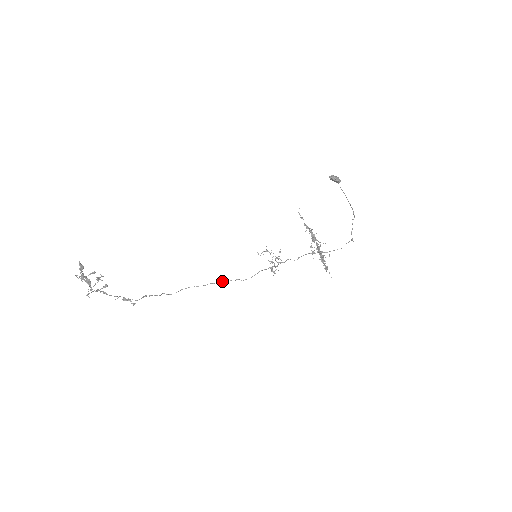
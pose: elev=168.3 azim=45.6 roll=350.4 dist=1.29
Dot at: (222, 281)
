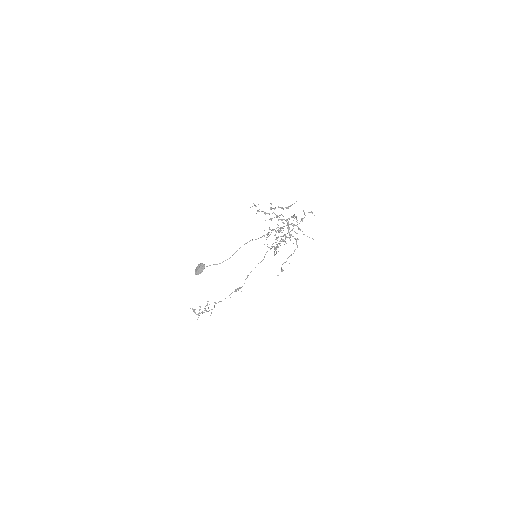
Dot at: occluded
